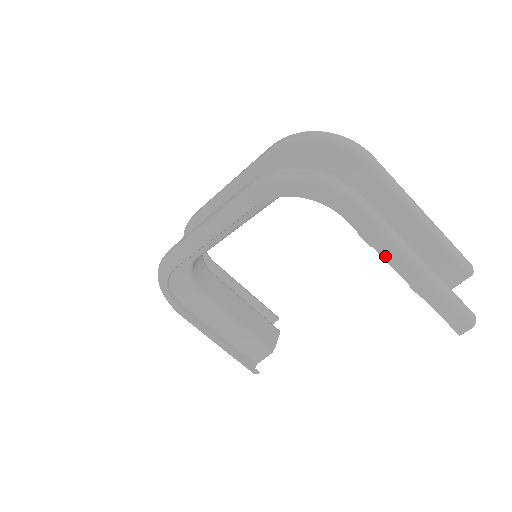
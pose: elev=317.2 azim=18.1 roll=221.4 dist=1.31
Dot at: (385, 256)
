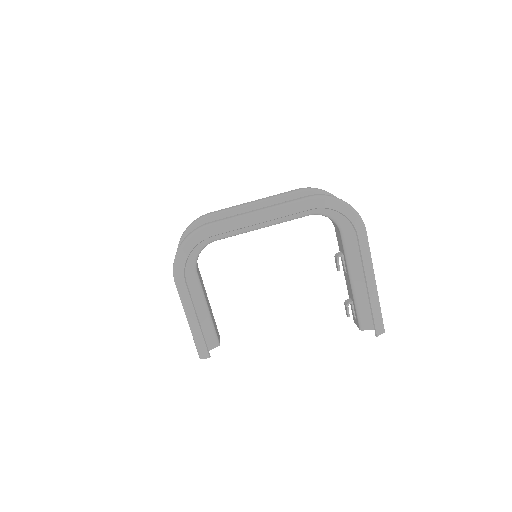
Dot at: (365, 268)
